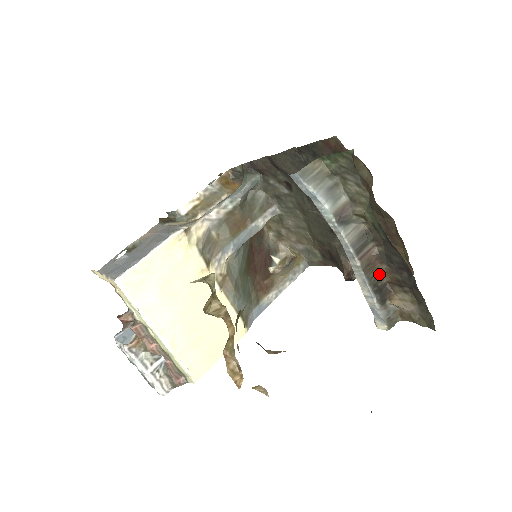
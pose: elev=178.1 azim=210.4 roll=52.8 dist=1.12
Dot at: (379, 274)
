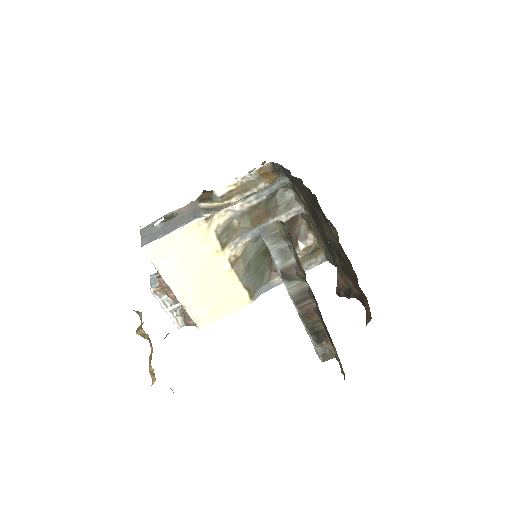
Dot at: (317, 322)
